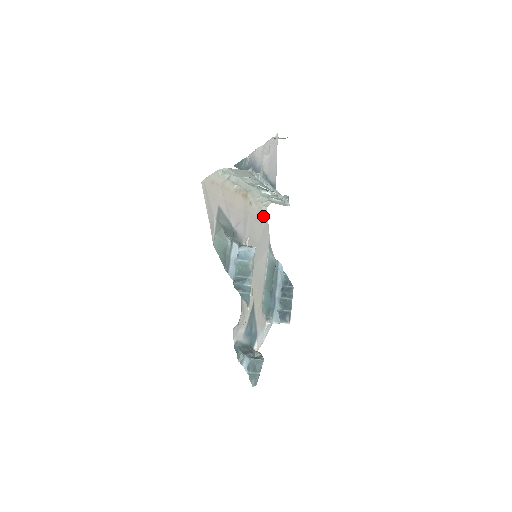
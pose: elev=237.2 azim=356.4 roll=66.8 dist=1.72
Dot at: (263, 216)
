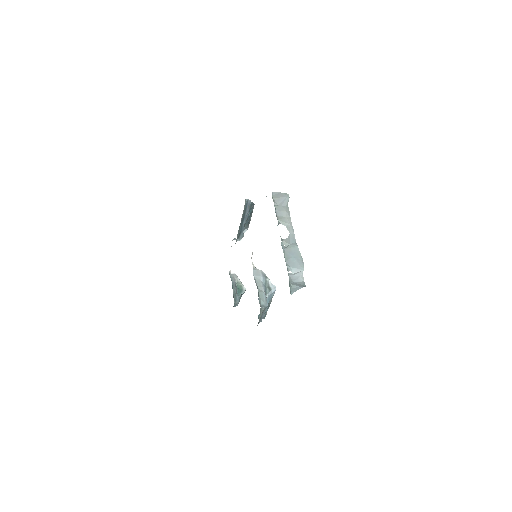
Dot at: occluded
